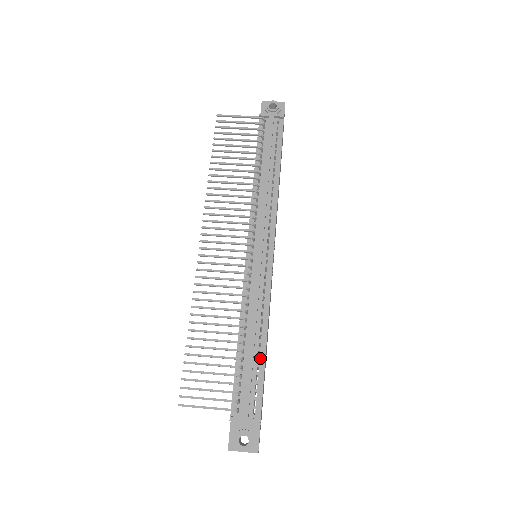
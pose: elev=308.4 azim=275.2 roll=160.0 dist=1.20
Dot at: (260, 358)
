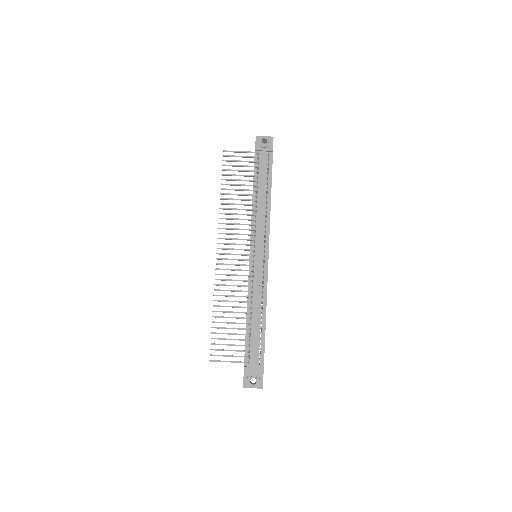
Dot at: (262, 328)
